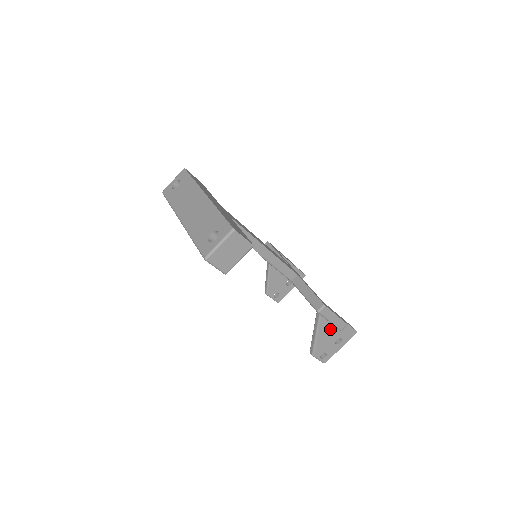
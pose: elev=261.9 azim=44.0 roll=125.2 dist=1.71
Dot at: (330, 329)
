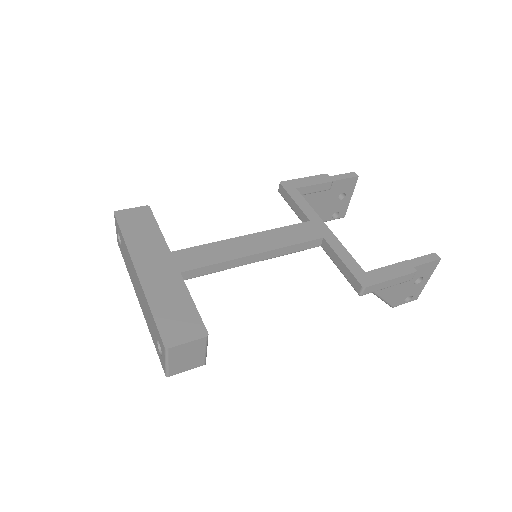
Dot at: occluded
